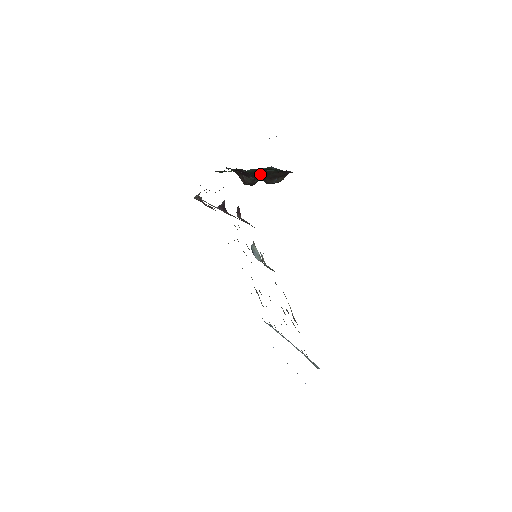
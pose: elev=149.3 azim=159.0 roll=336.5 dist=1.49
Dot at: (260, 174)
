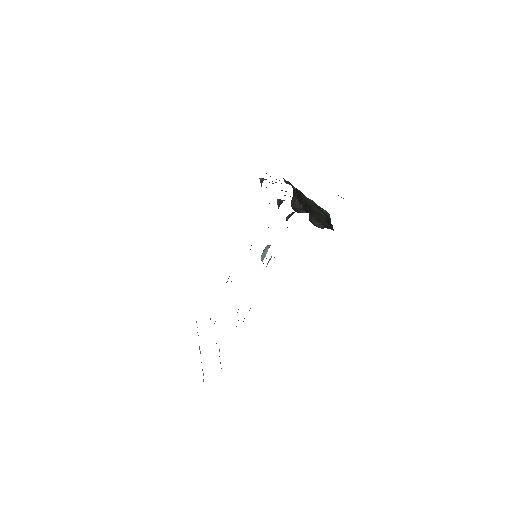
Dot at: (313, 209)
